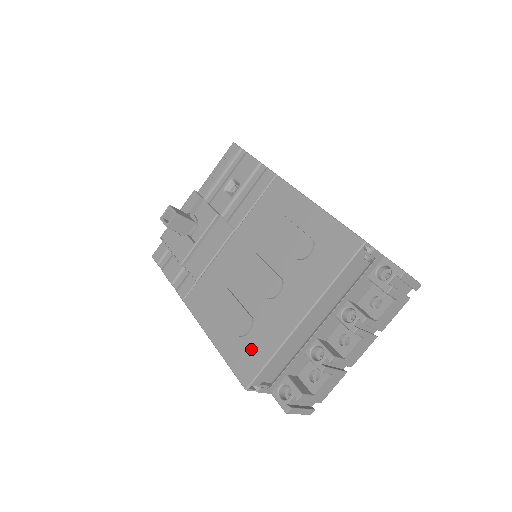
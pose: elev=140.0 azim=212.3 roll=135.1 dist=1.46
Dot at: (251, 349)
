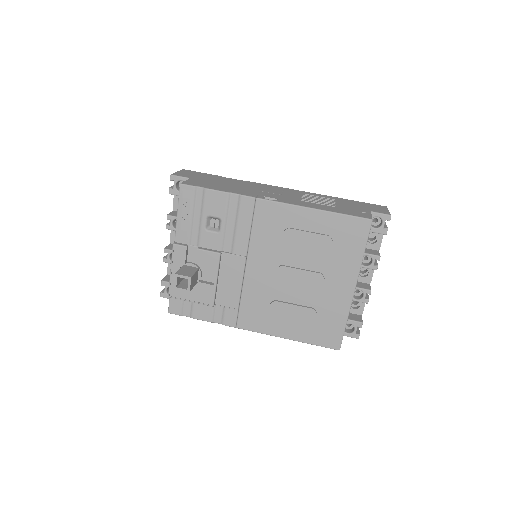
Dot at: (326, 327)
